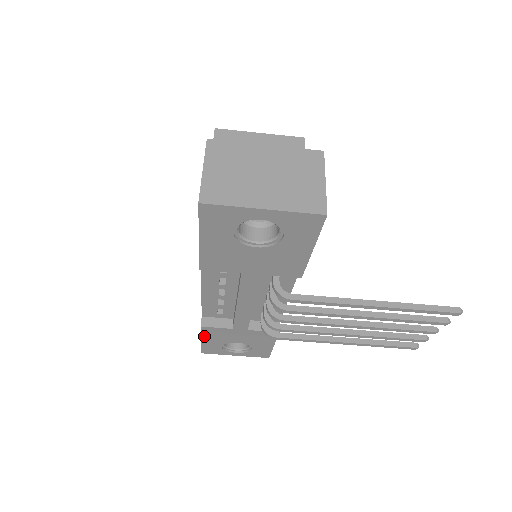
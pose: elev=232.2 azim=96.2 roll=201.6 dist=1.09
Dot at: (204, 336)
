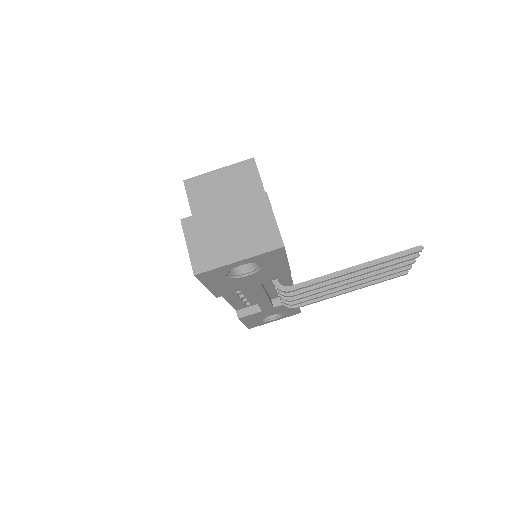
Dot at: (244, 321)
